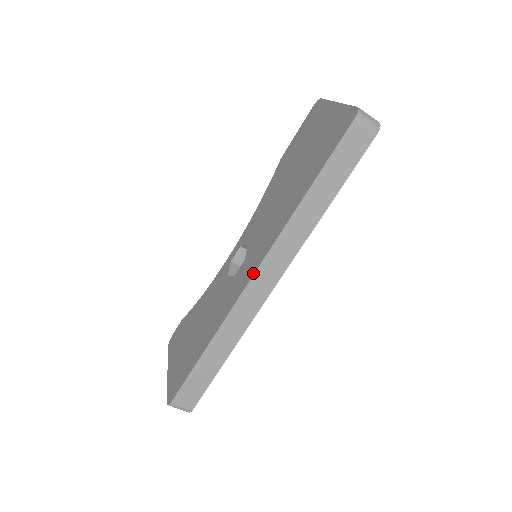
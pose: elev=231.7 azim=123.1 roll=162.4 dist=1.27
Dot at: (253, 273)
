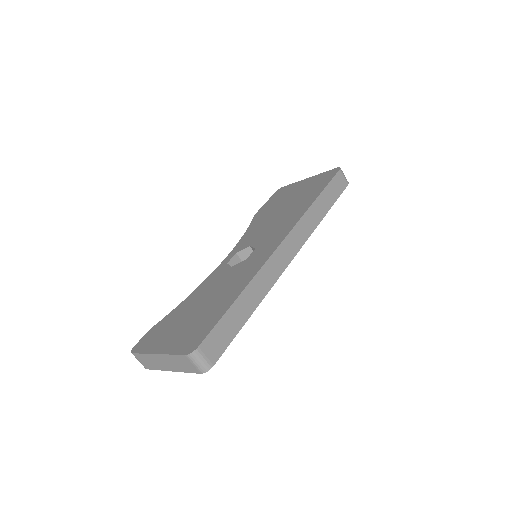
Dot at: (281, 240)
